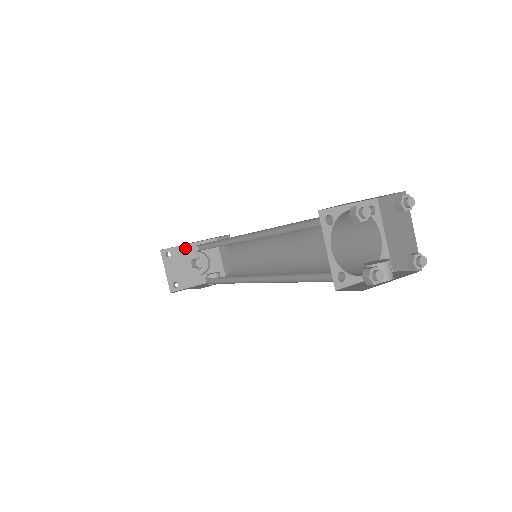
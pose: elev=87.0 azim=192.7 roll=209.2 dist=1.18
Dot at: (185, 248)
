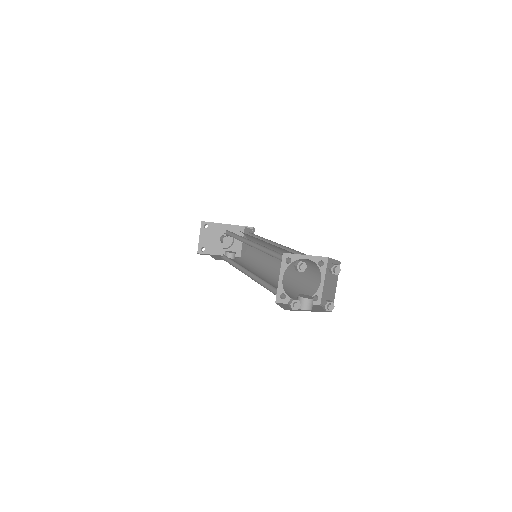
Dot at: (220, 226)
